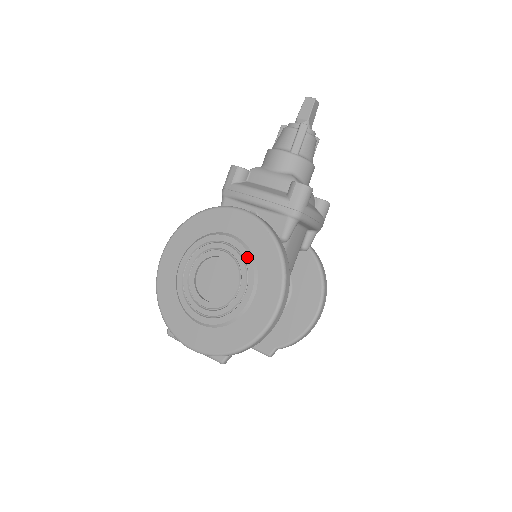
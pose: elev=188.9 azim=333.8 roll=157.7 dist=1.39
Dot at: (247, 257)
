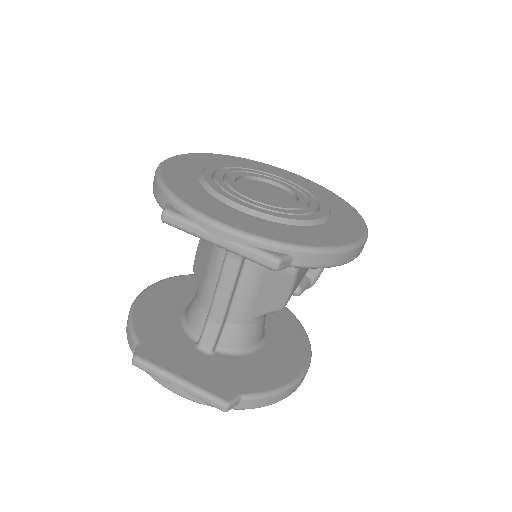
Dot at: (314, 193)
